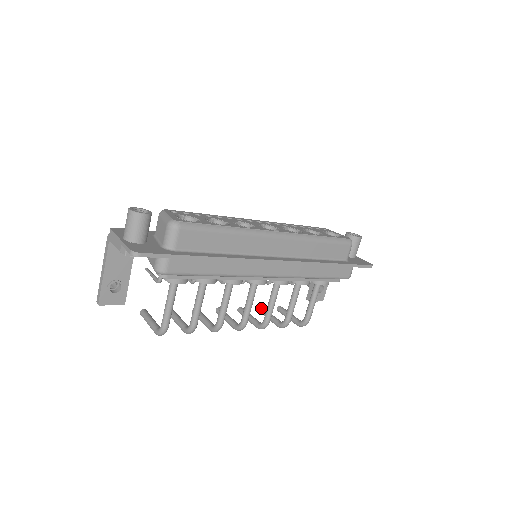
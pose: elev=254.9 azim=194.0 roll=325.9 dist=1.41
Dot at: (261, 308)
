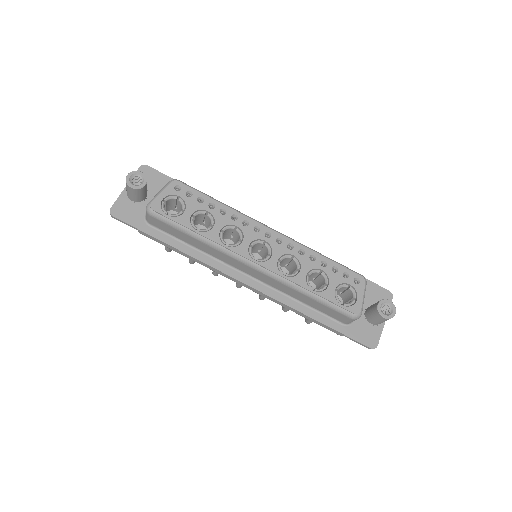
Dot at: occluded
